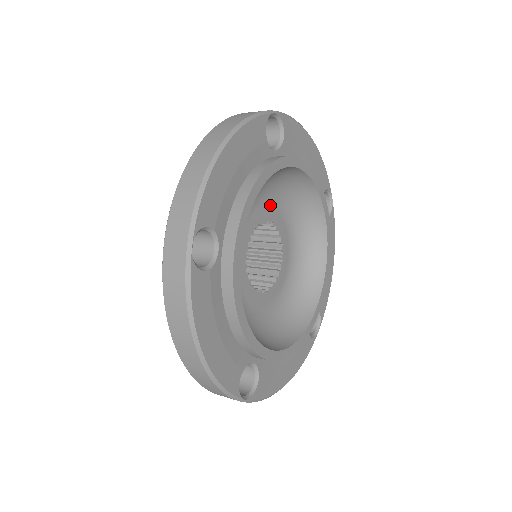
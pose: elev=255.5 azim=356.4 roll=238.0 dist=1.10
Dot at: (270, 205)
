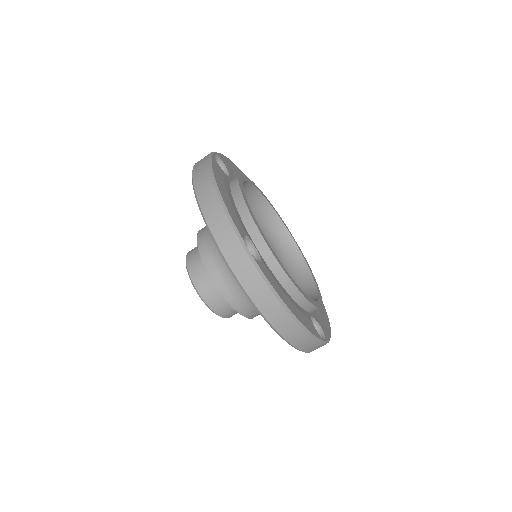
Dot at: occluded
